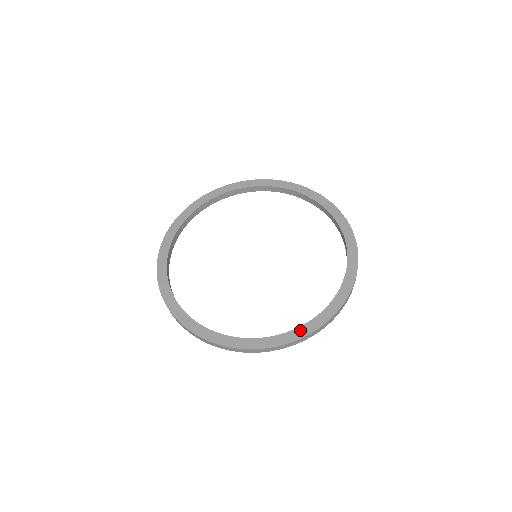
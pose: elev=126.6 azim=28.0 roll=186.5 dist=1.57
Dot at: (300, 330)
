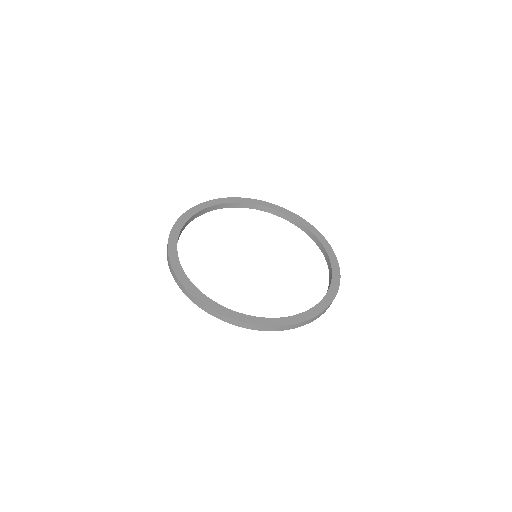
Dot at: (331, 291)
